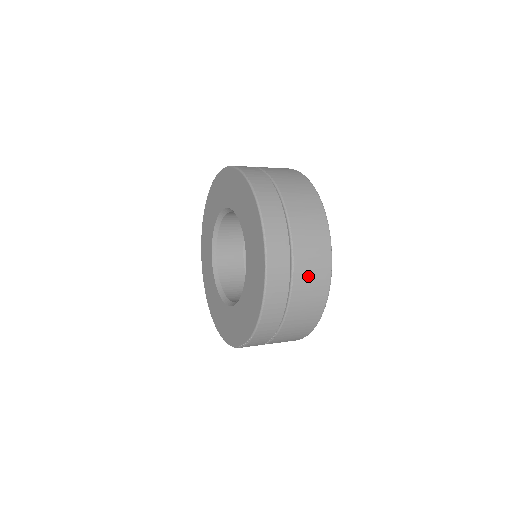
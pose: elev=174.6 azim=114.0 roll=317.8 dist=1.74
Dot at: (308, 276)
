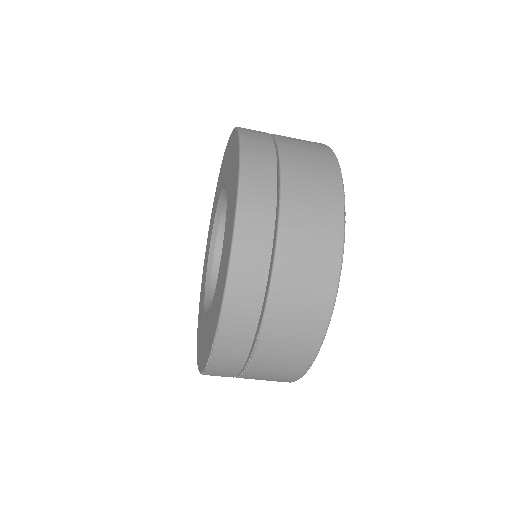
Dot at: (304, 236)
